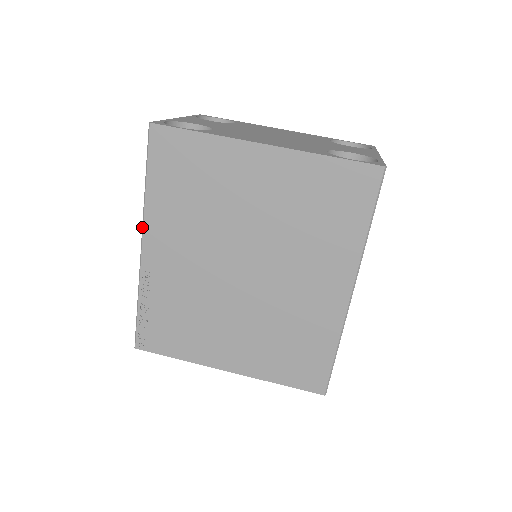
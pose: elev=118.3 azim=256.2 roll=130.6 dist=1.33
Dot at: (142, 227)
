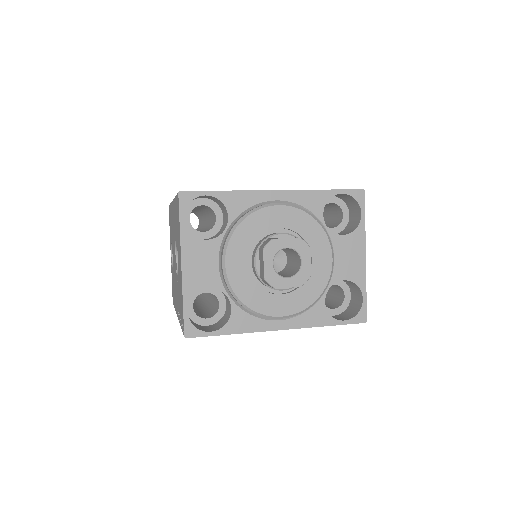
Dot at: occluded
